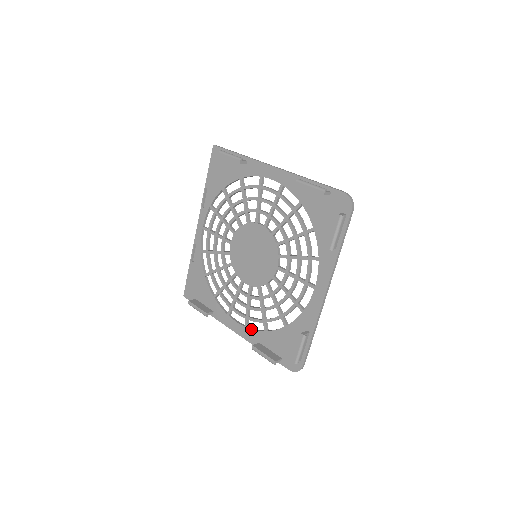
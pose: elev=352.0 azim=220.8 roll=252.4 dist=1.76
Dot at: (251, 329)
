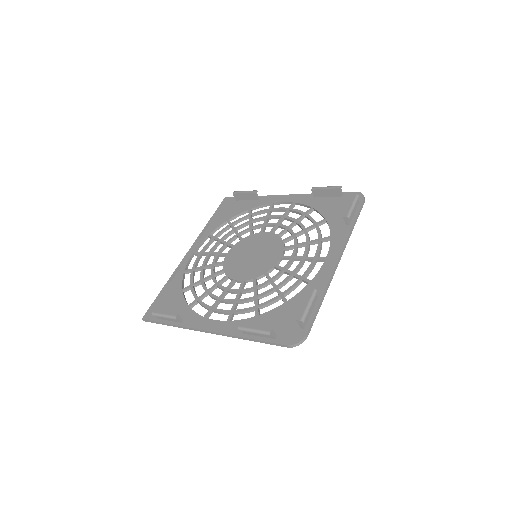
Dot at: (236, 320)
